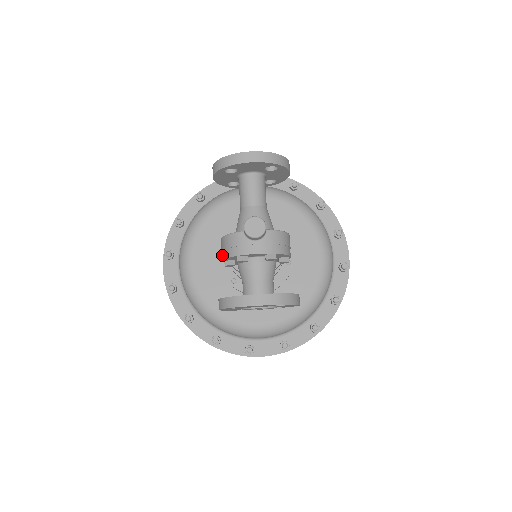
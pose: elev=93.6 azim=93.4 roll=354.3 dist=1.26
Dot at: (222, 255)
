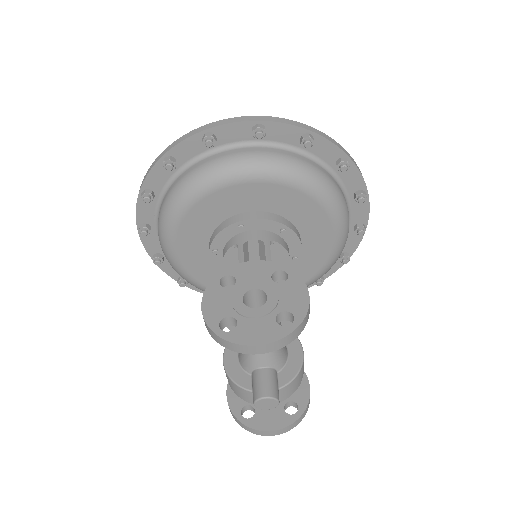
Dot at: occluded
